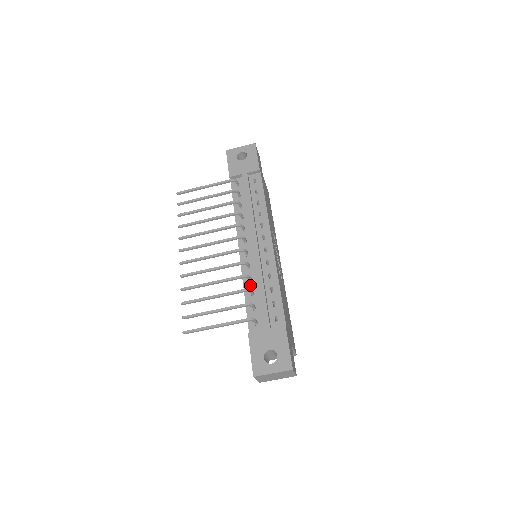
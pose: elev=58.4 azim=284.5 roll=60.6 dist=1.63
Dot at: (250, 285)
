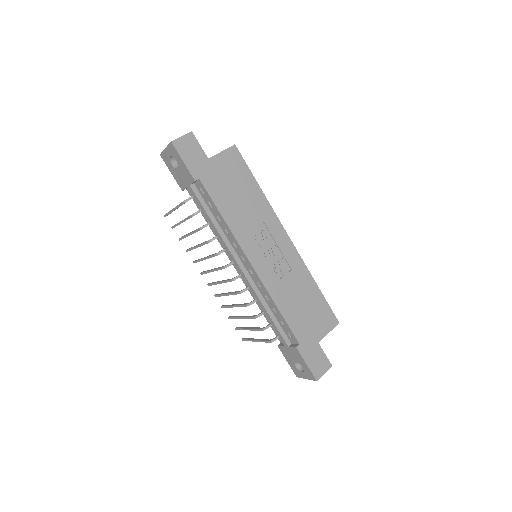
Dot at: occluded
